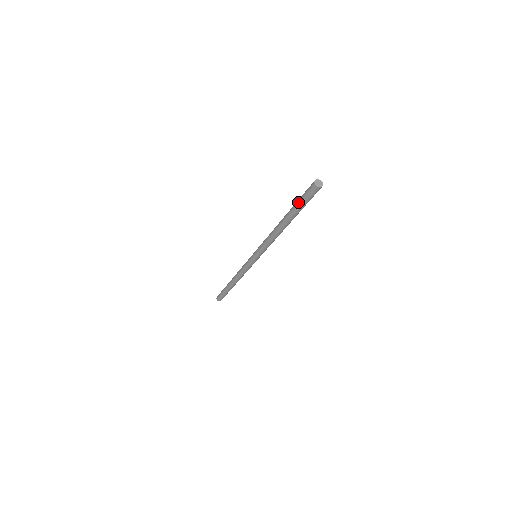
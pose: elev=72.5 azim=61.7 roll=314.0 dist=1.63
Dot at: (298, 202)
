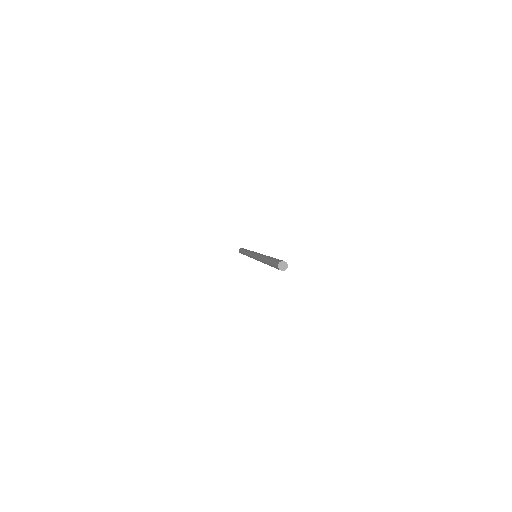
Dot at: (271, 262)
